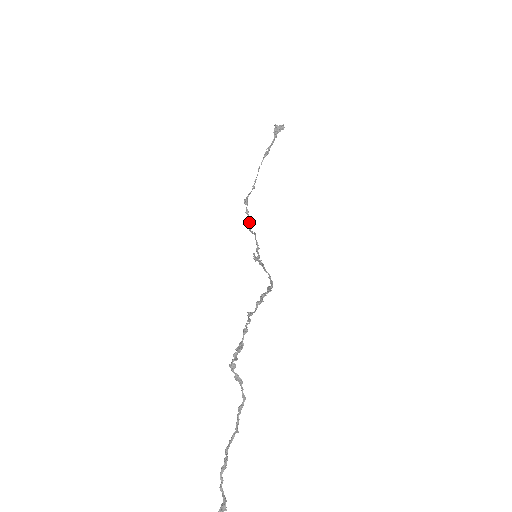
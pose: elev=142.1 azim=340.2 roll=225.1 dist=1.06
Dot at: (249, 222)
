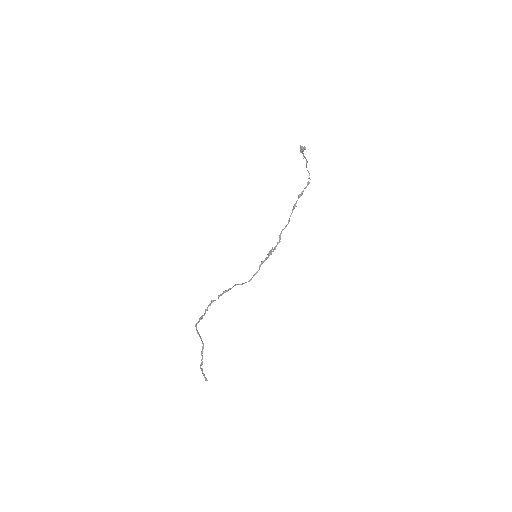
Dot at: occluded
